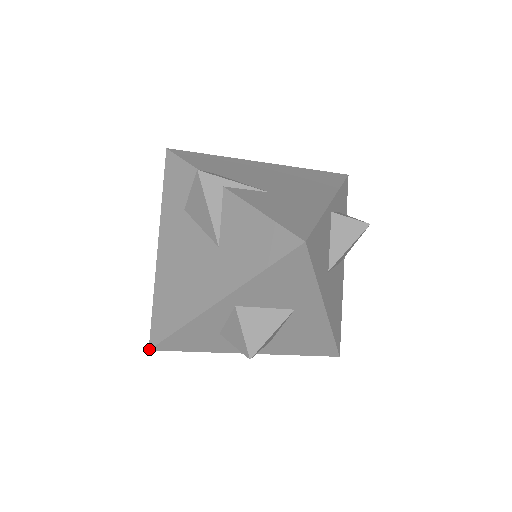
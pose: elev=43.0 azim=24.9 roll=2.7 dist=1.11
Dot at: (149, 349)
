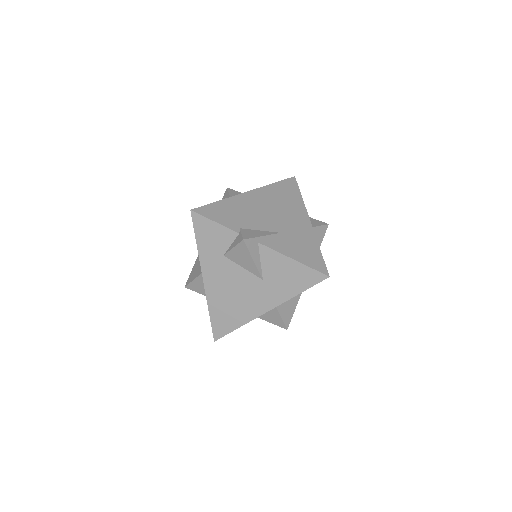
Dot at: occluded
